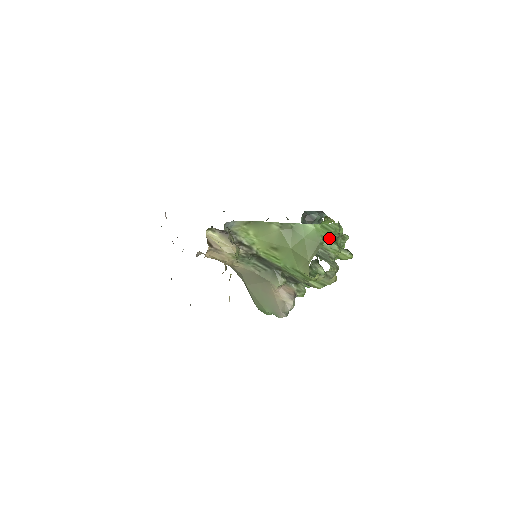
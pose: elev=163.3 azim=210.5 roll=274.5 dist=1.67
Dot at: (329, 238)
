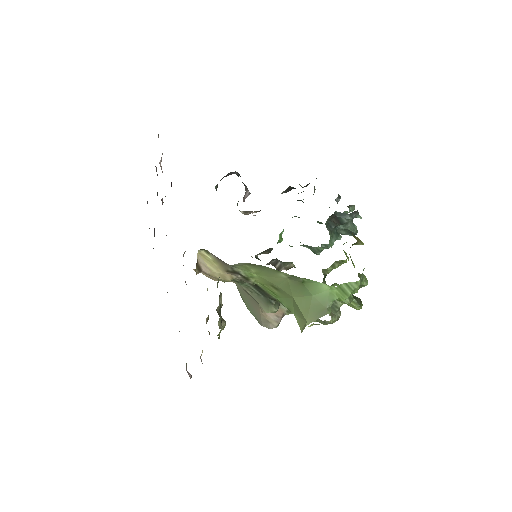
Dot at: (342, 299)
